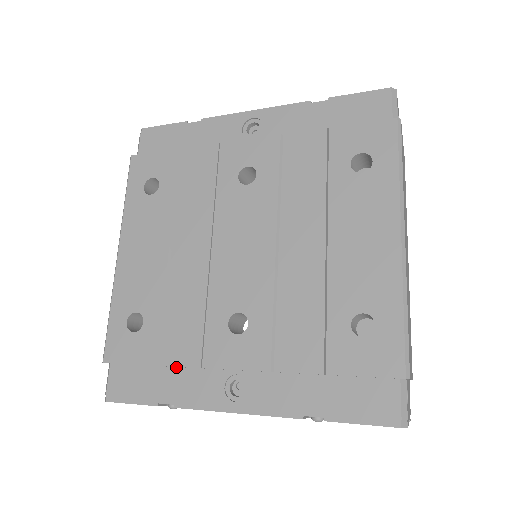
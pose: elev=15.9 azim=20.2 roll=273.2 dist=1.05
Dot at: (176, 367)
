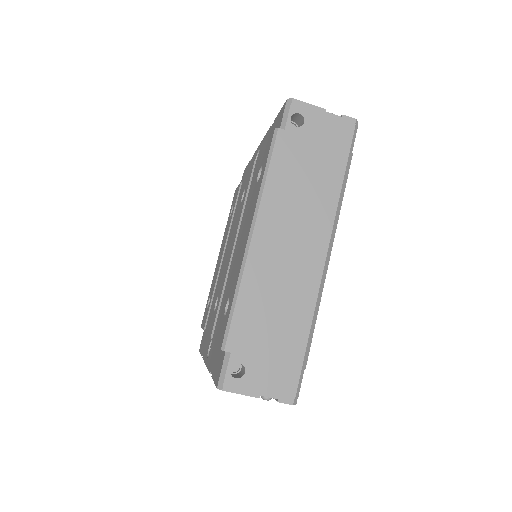
Dot at: occluded
